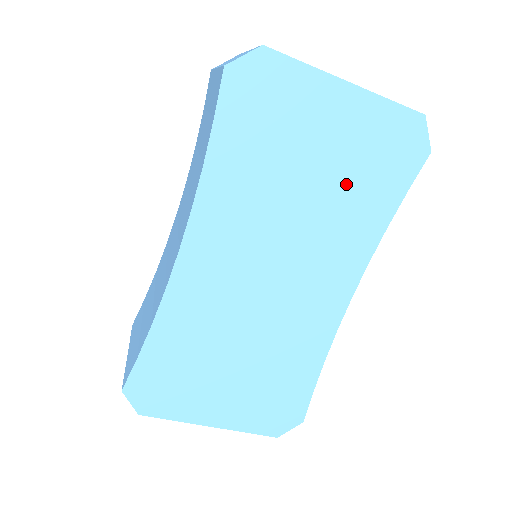
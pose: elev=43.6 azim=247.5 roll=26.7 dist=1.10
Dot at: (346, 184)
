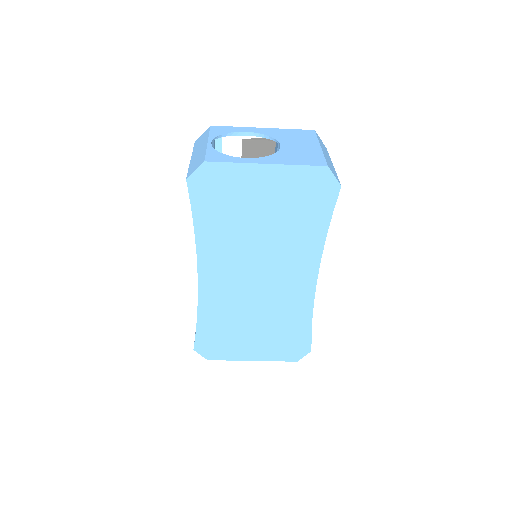
Dot at: (288, 219)
